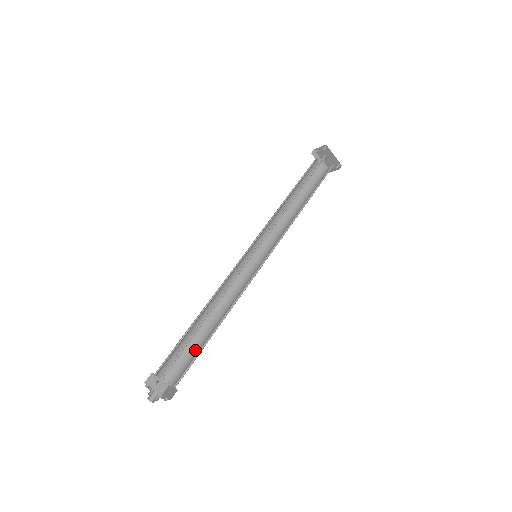
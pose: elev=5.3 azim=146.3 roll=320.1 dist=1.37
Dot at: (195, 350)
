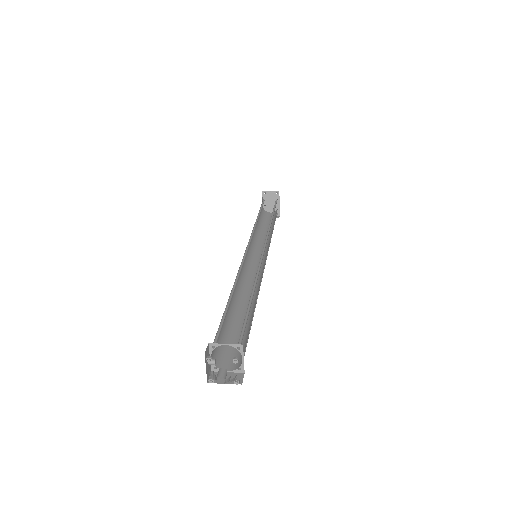
Dot at: (231, 333)
